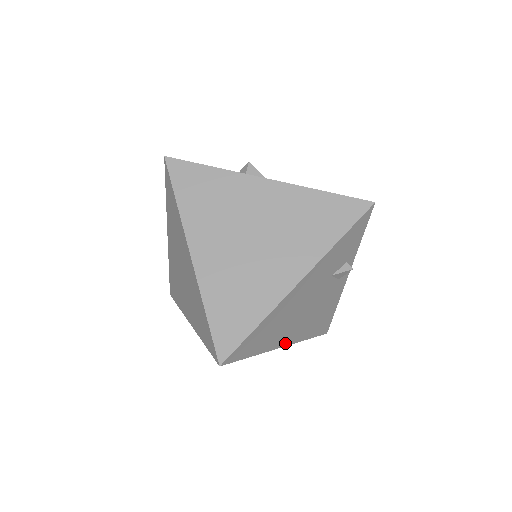
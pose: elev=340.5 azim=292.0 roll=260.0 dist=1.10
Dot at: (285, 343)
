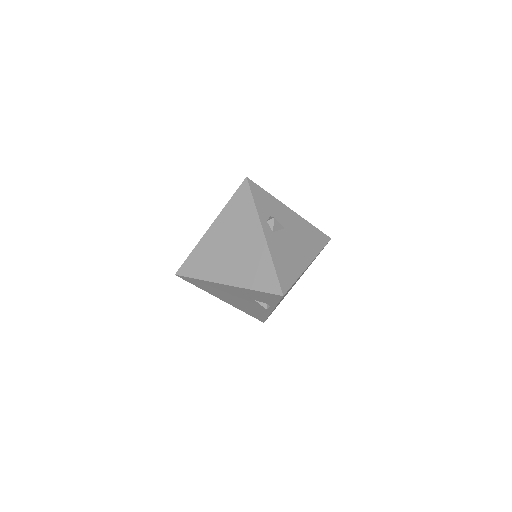
Dot at: (224, 300)
